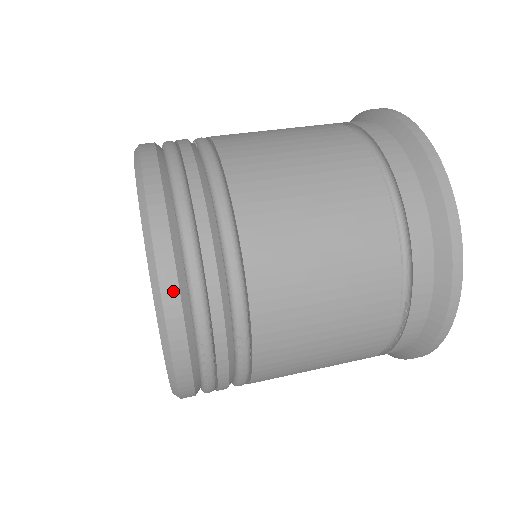
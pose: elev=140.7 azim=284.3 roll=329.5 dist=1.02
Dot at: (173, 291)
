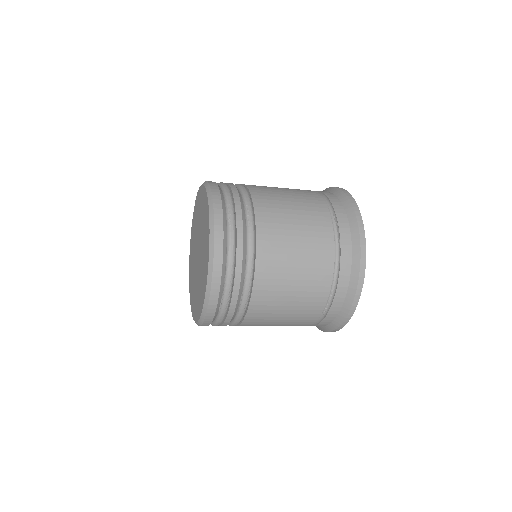
Dot at: (216, 186)
